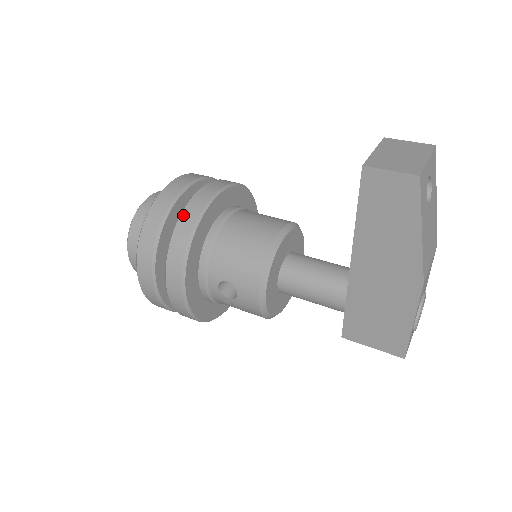
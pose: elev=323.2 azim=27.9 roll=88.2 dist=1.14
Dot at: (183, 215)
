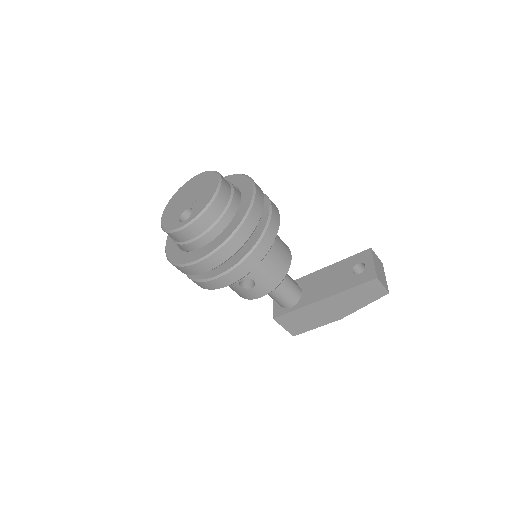
Dot at: (266, 236)
